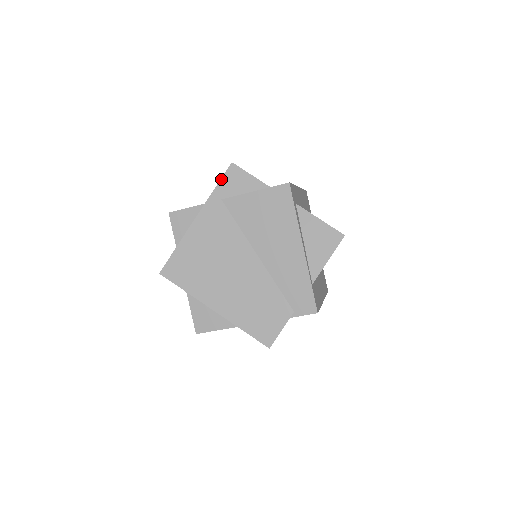
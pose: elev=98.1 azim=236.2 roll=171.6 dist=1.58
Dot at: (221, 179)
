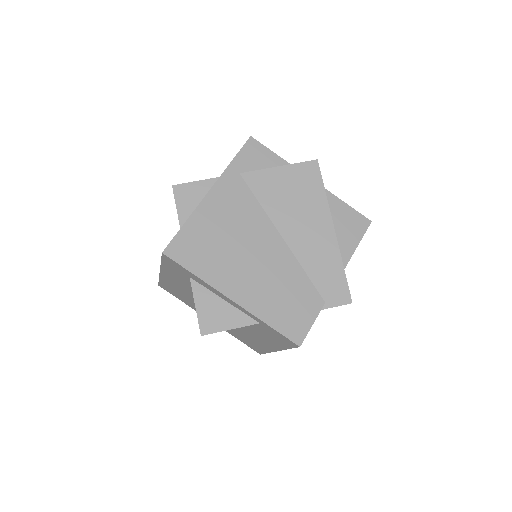
Dot at: (239, 152)
